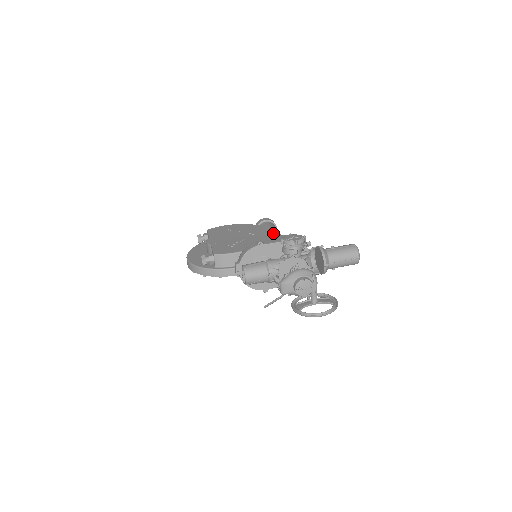
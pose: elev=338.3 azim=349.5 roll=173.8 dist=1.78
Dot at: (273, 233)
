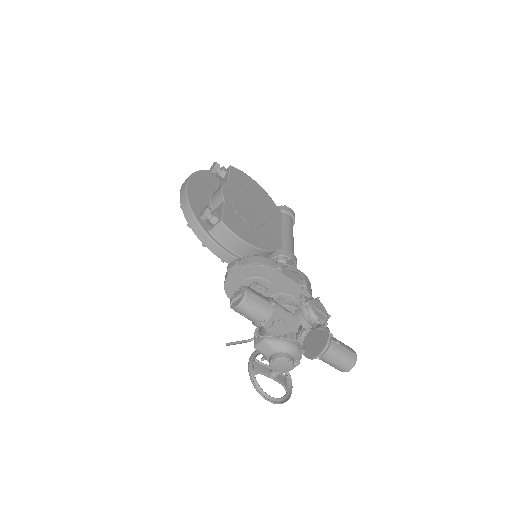
Dot at: (290, 244)
